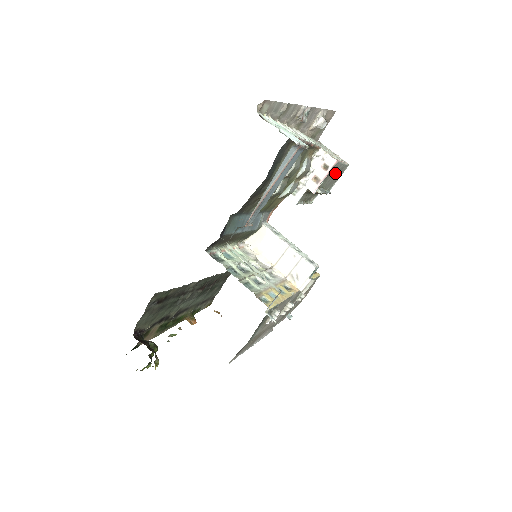
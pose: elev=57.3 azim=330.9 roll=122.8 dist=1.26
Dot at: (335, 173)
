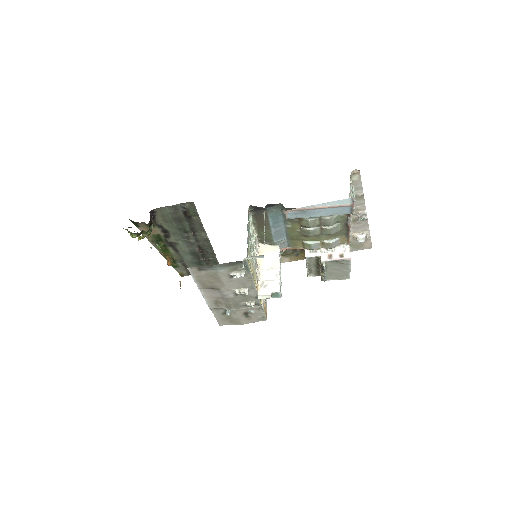
Dot at: (341, 269)
